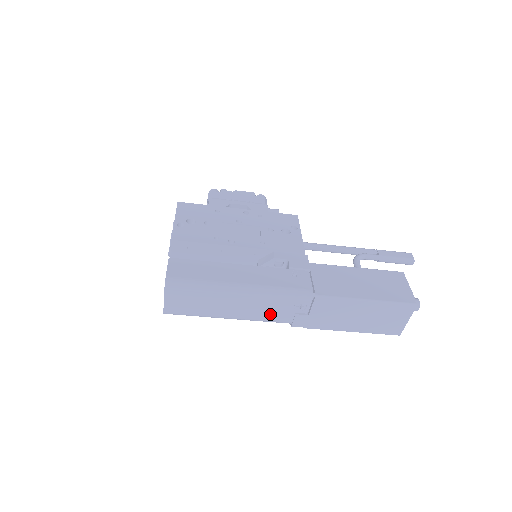
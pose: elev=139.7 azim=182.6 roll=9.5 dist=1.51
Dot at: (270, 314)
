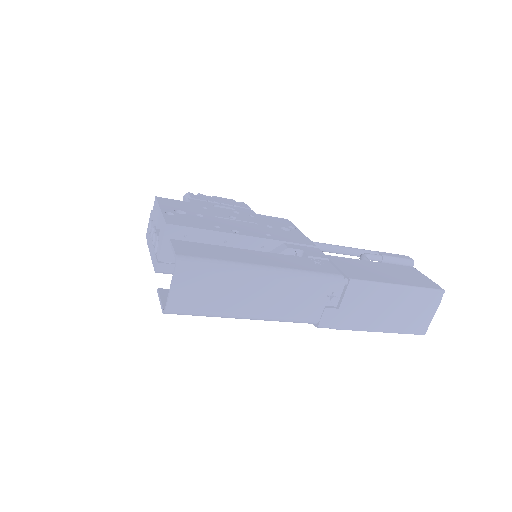
Dot at: (296, 309)
